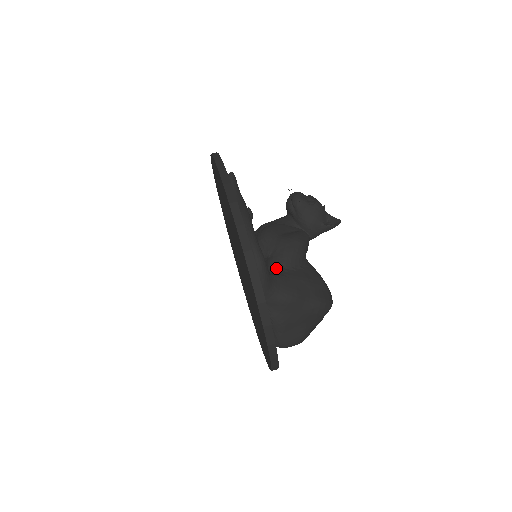
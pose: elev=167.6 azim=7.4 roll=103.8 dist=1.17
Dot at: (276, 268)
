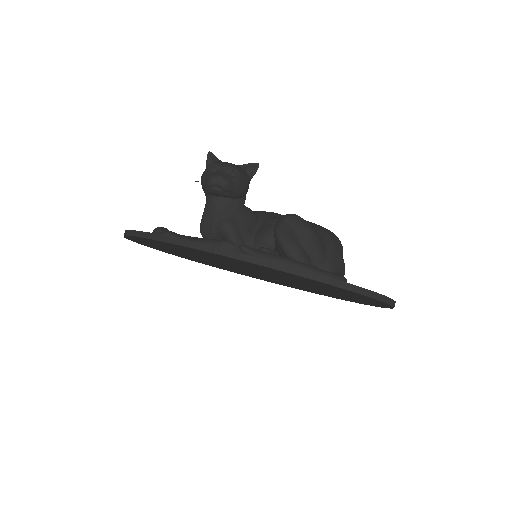
Dot at: (324, 263)
